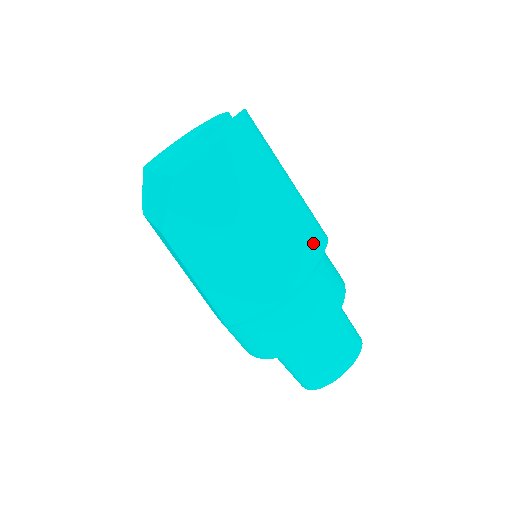
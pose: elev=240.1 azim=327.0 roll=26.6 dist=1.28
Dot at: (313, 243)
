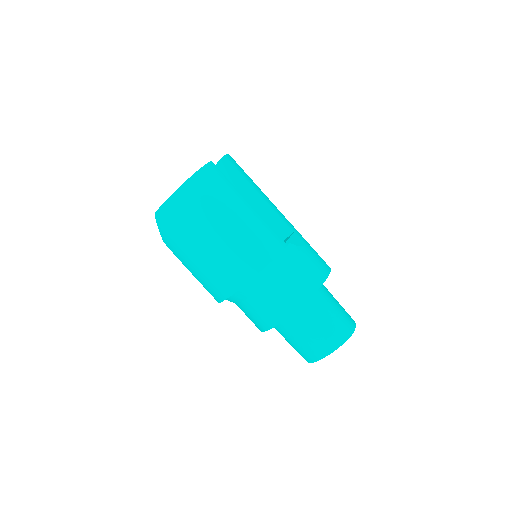
Dot at: (258, 256)
